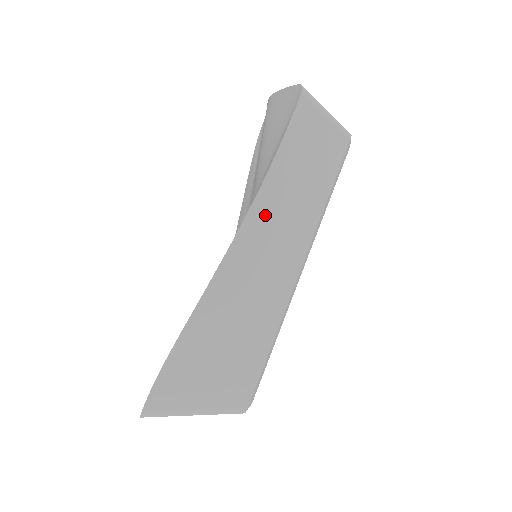
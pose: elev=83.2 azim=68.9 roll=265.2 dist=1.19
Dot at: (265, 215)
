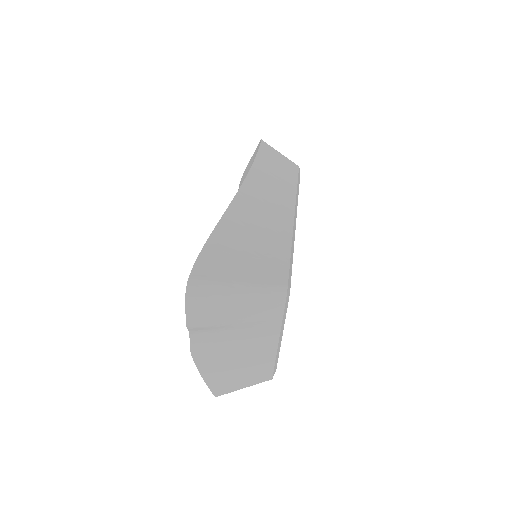
Dot at: (258, 181)
